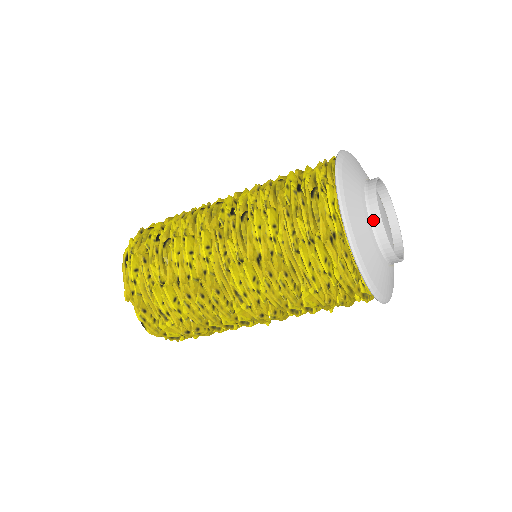
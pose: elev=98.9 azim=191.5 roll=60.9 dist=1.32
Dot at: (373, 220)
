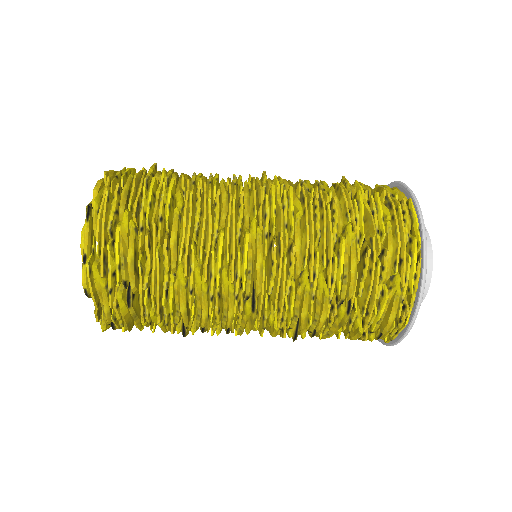
Dot at: occluded
